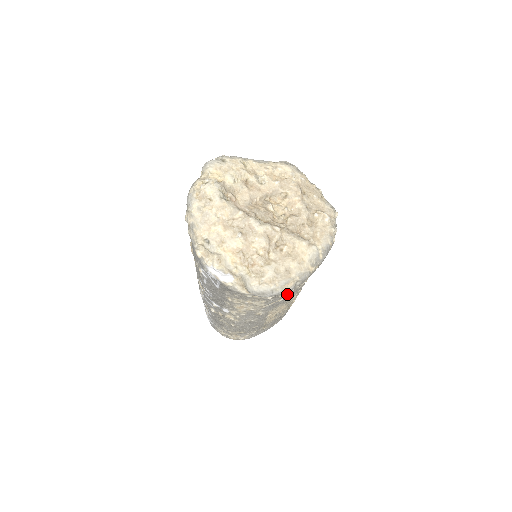
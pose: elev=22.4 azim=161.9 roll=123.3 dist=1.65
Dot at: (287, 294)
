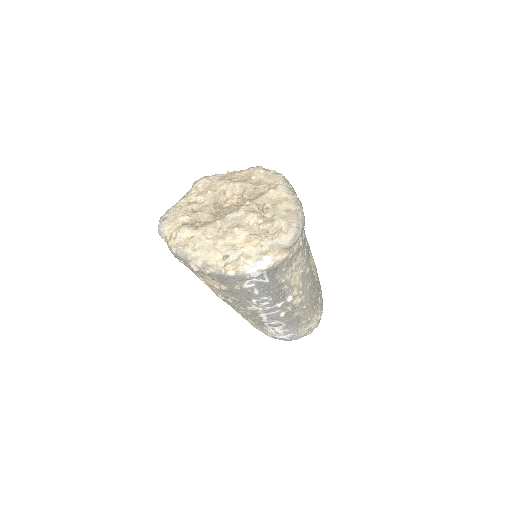
Dot at: (304, 234)
